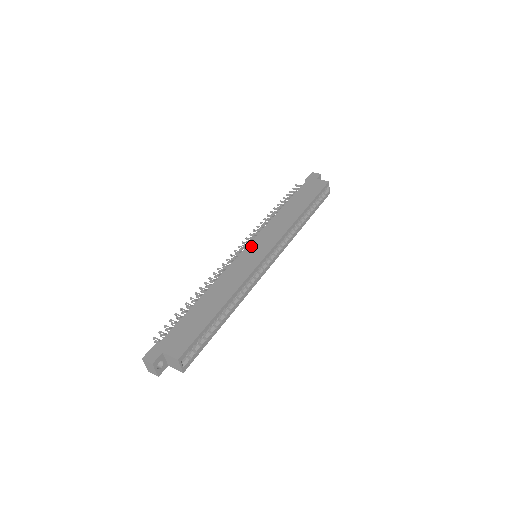
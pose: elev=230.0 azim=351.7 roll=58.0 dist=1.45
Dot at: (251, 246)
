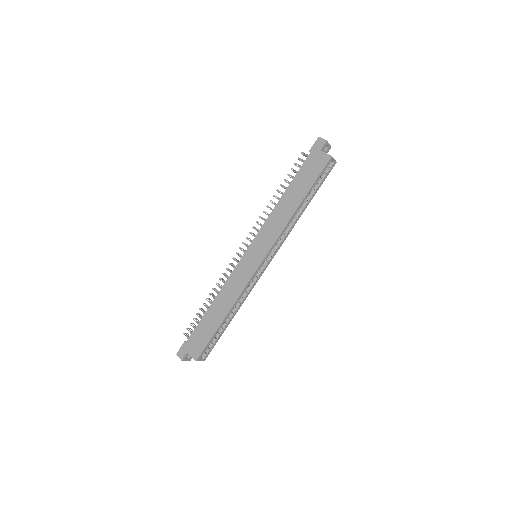
Dot at: (250, 250)
